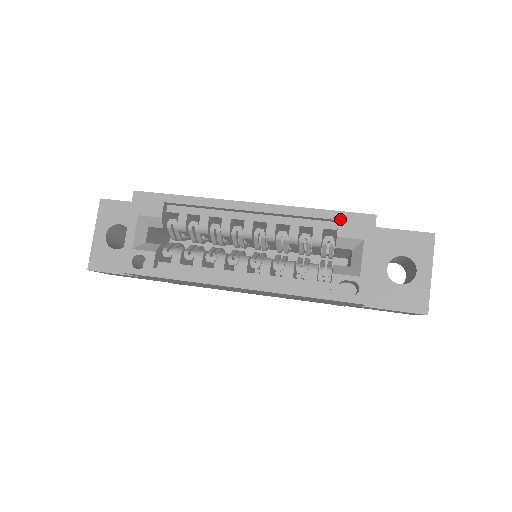
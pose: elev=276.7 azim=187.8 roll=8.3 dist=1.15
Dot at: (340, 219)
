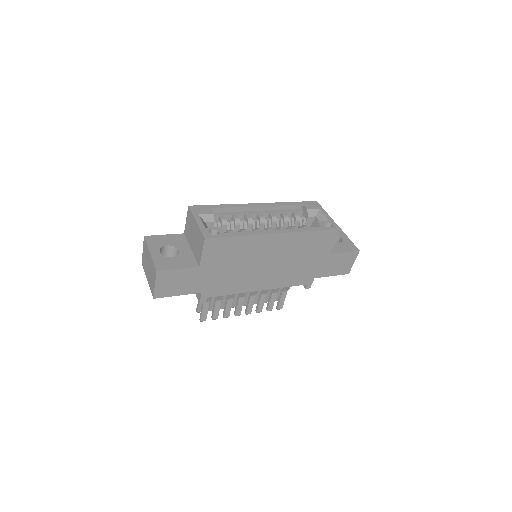
Dot at: (303, 204)
